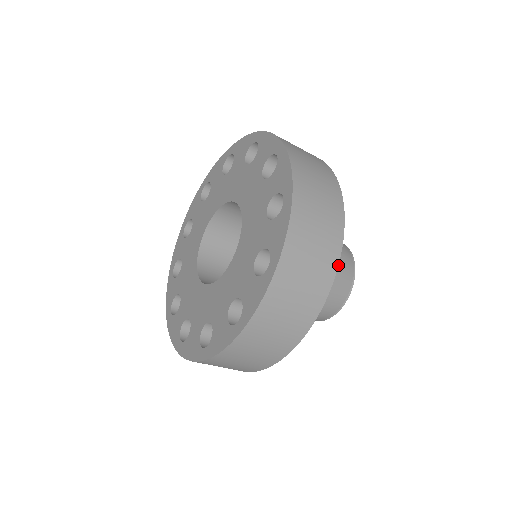
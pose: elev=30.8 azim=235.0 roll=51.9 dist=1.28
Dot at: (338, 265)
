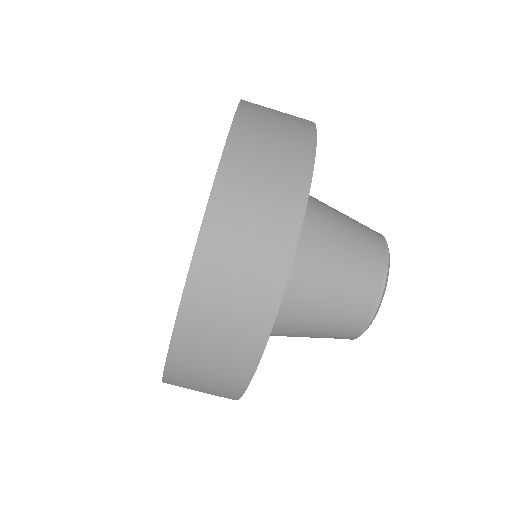
Dot at: occluded
